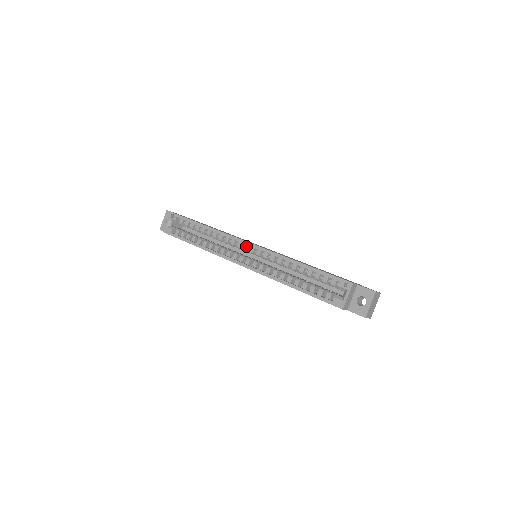
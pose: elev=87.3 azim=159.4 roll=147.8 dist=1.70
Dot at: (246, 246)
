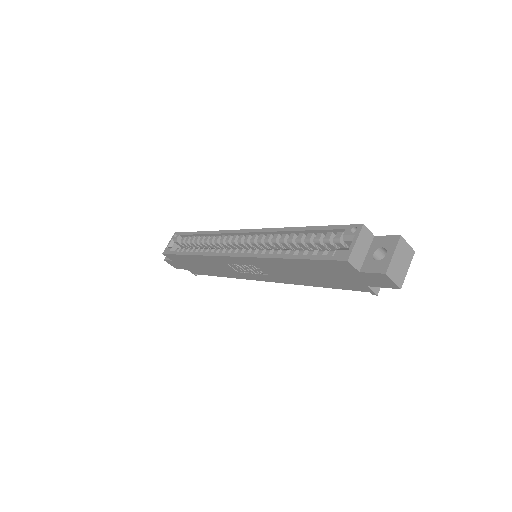
Dot at: (241, 236)
